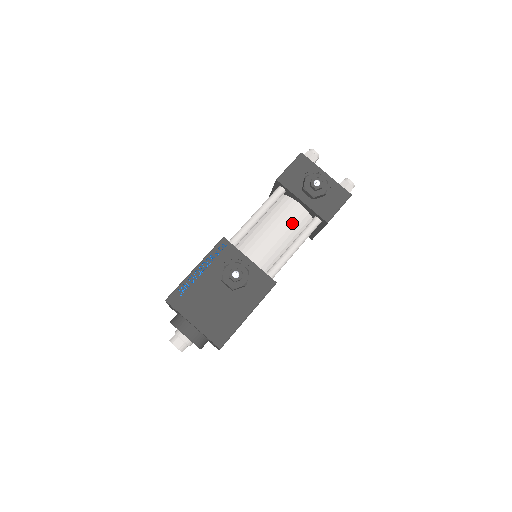
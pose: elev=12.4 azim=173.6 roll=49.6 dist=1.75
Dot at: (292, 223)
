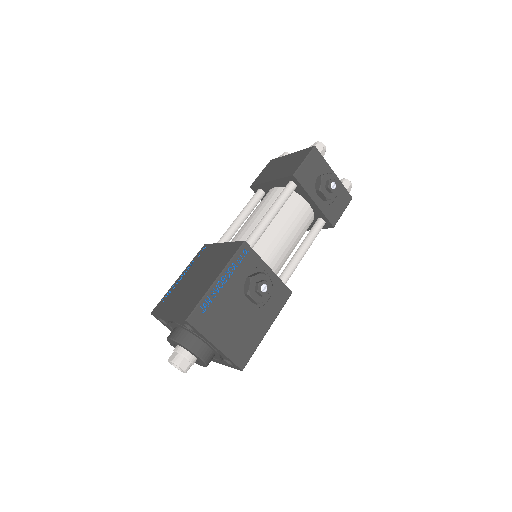
Dot at: (301, 224)
